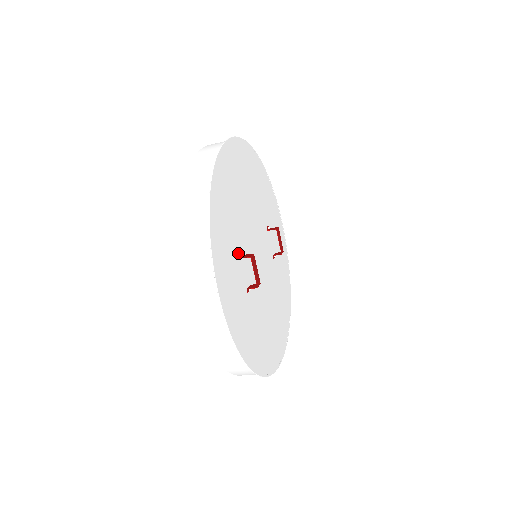
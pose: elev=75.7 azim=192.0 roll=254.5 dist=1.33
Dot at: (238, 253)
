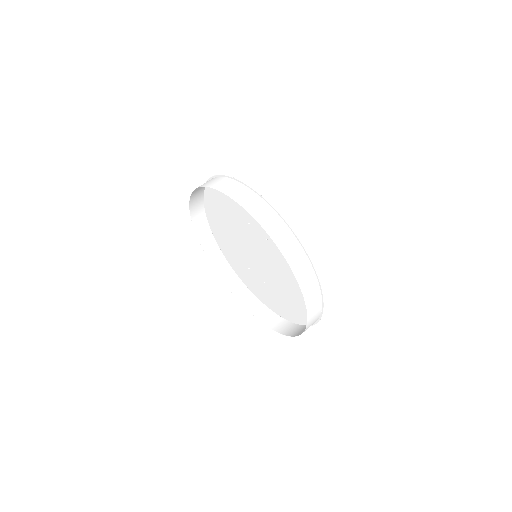
Dot at: (248, 219)
